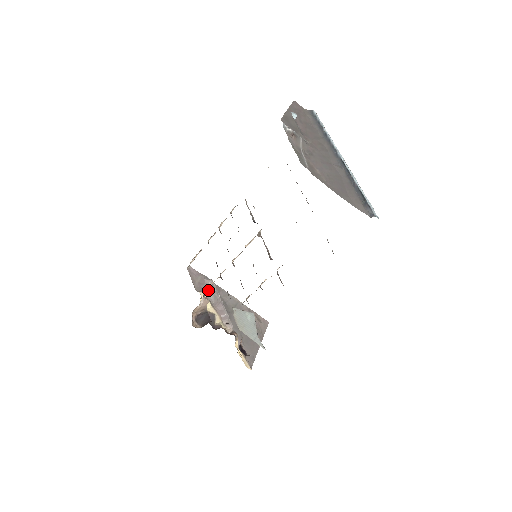
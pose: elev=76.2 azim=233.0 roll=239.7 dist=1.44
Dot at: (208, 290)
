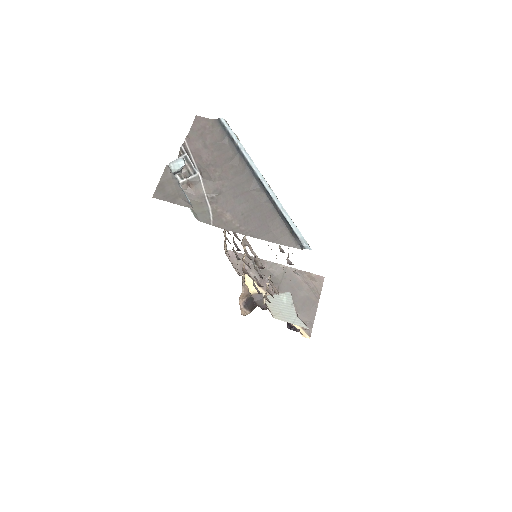
Dot at: (251, 269)
